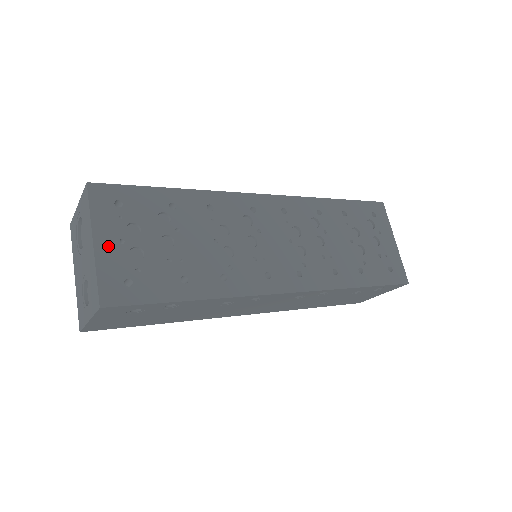
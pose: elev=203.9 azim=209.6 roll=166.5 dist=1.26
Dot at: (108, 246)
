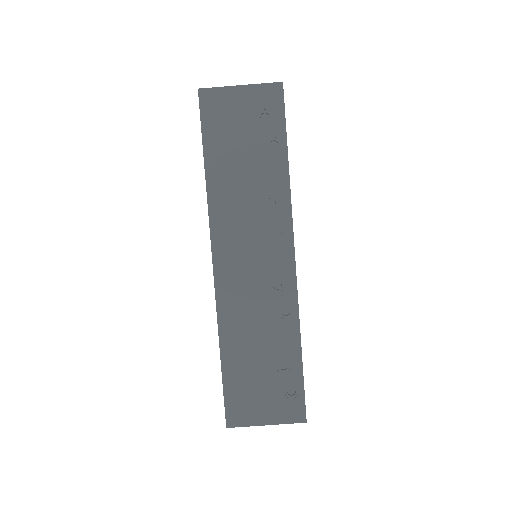
Dot at: occluded
